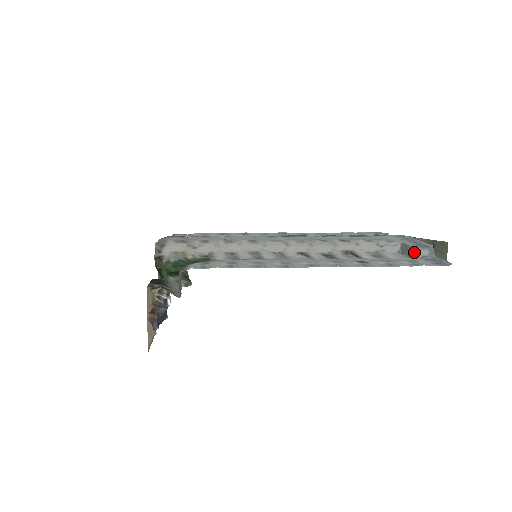
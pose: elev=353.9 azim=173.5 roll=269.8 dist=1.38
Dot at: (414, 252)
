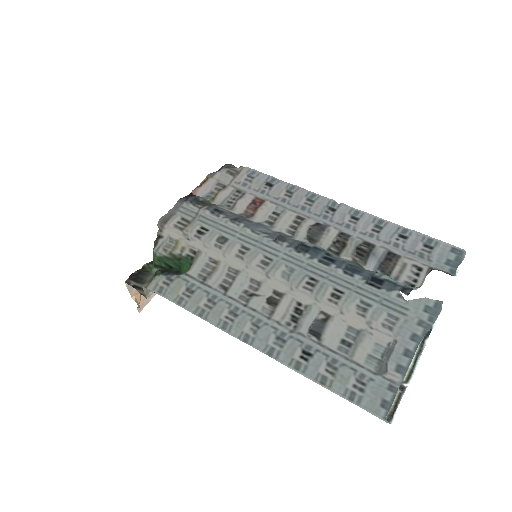
Dot at: (384, 369)
